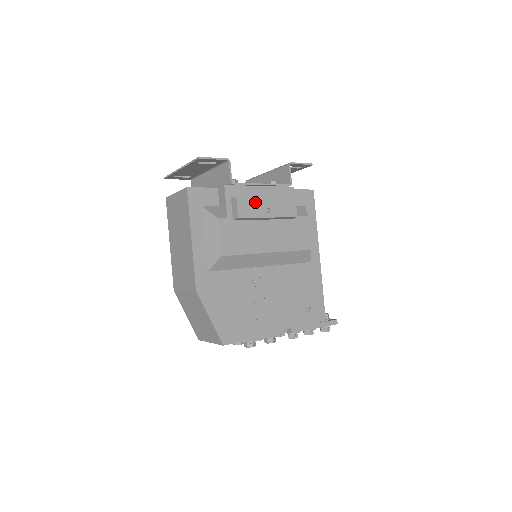
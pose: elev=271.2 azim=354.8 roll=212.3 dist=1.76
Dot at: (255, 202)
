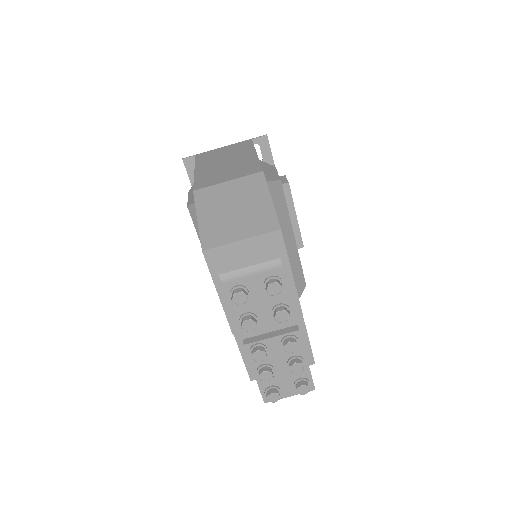
Dot at: occluded
